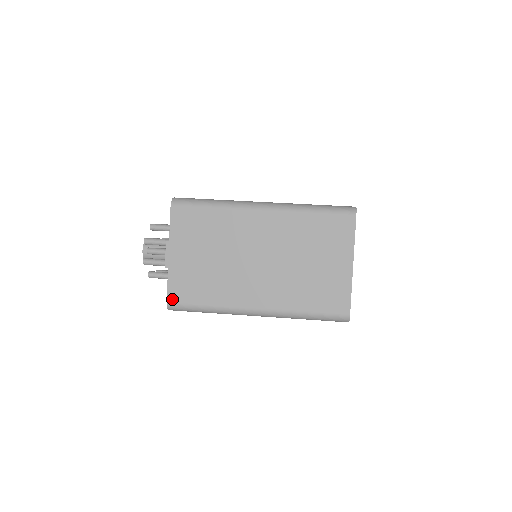
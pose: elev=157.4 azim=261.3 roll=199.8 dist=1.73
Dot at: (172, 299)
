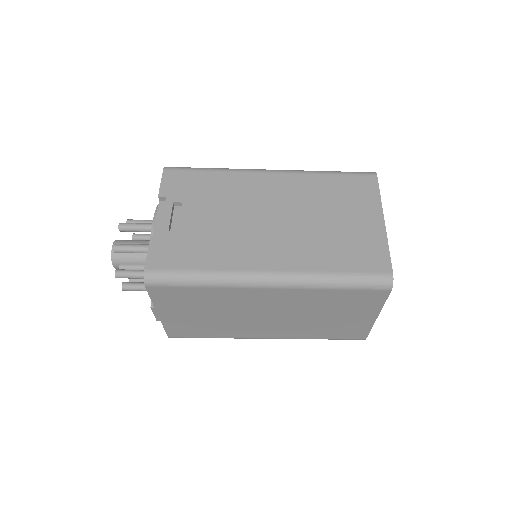
Dot at: (173, 336)
